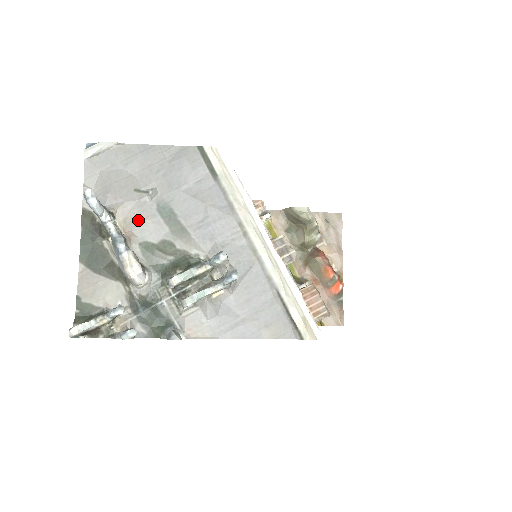
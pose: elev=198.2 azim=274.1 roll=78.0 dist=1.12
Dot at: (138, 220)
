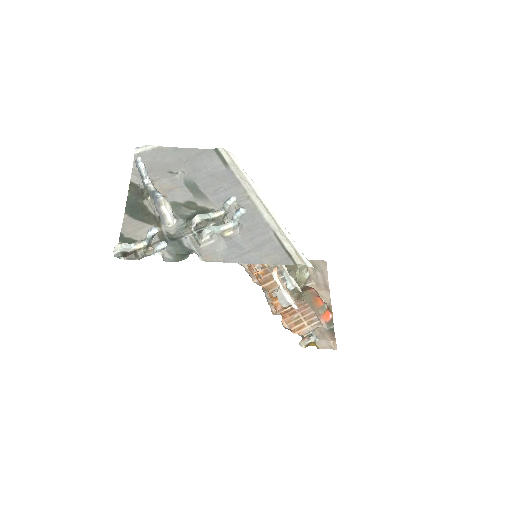
Dot at: (170, 189)
